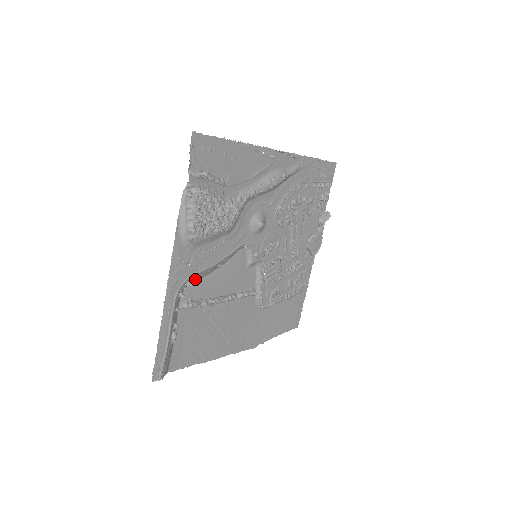
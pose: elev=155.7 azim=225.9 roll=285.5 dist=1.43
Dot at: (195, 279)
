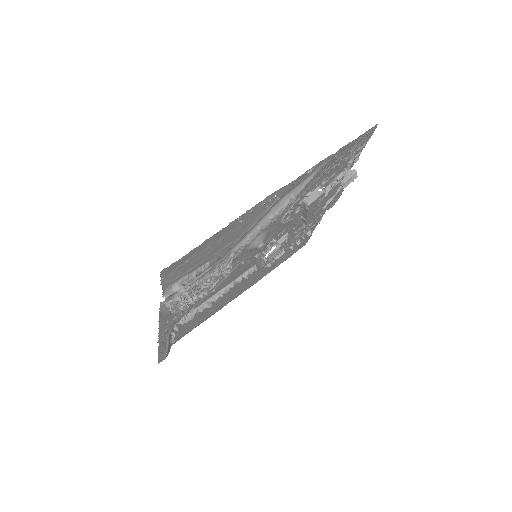
Dot at: occluded
